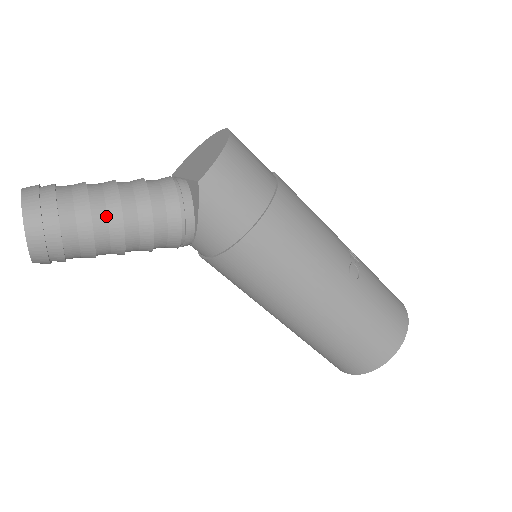
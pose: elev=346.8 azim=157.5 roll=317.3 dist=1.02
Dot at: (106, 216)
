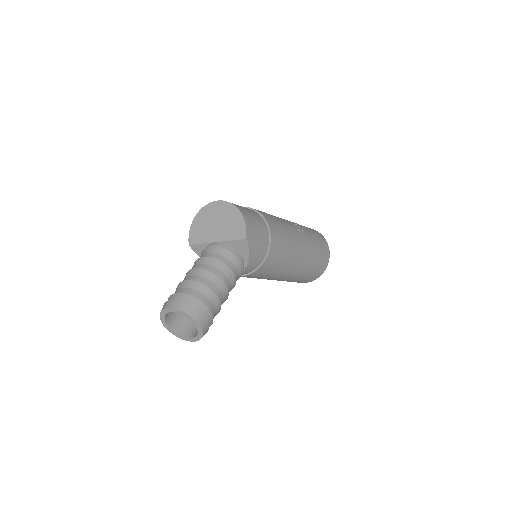
Dot at: (218, 289)
